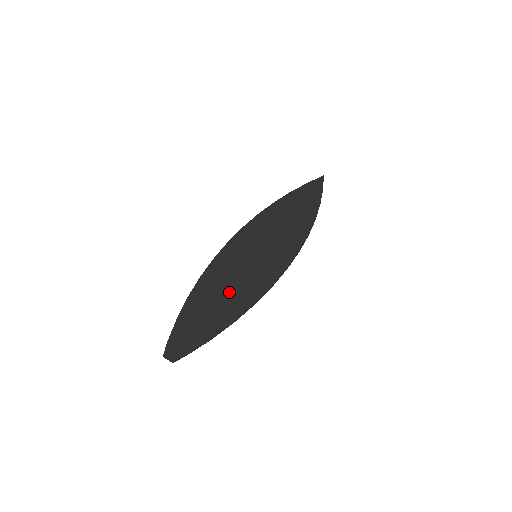
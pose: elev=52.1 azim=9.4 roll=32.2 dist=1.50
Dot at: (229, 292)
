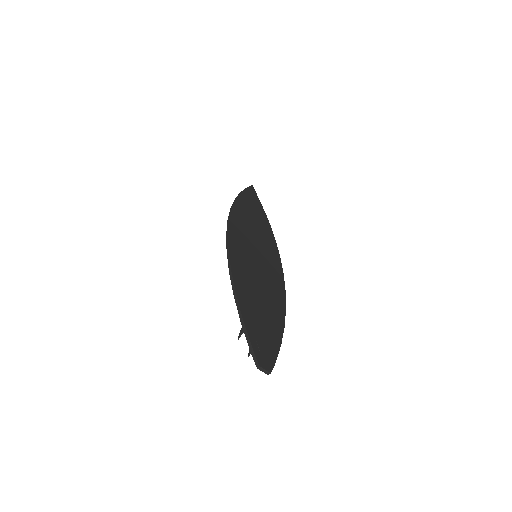
Dot at: (263, 293)
